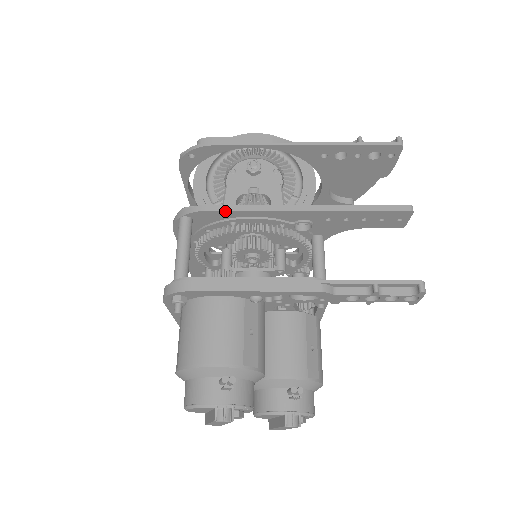
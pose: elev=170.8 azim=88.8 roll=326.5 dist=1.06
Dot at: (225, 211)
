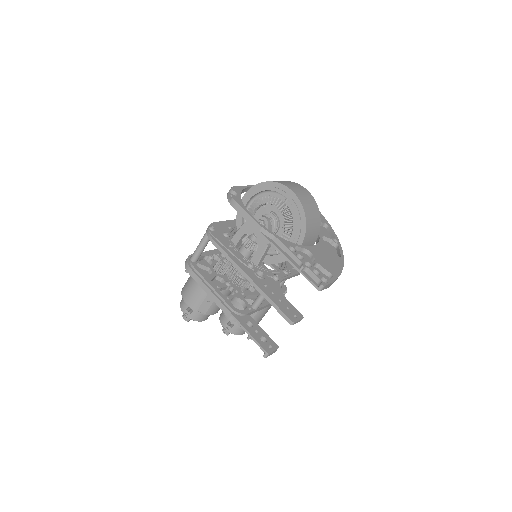
Dot at: (219, 249)
